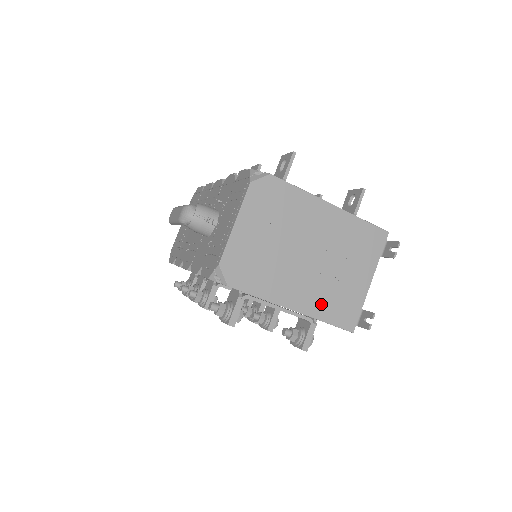
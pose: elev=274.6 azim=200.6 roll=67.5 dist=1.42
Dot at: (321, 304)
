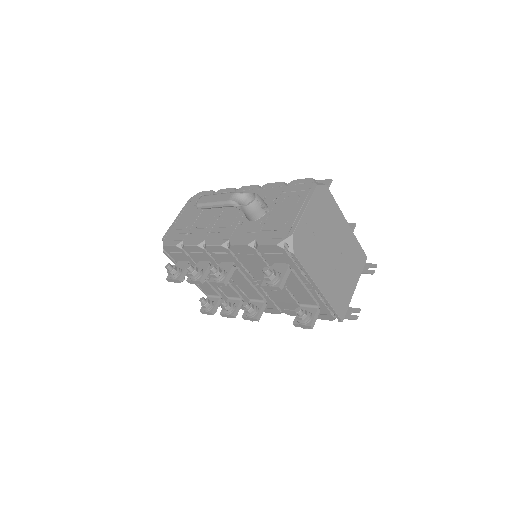
Dot at: (332, 292)
